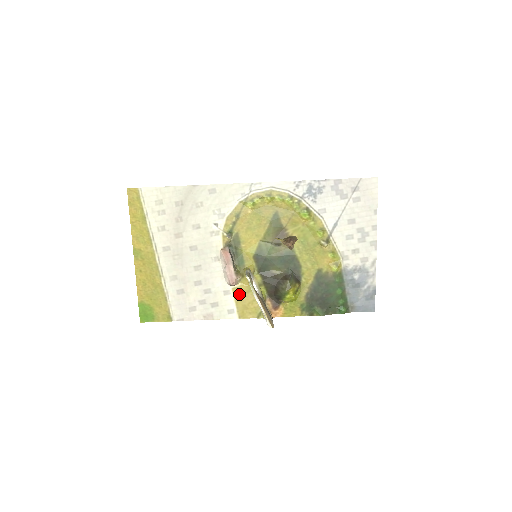
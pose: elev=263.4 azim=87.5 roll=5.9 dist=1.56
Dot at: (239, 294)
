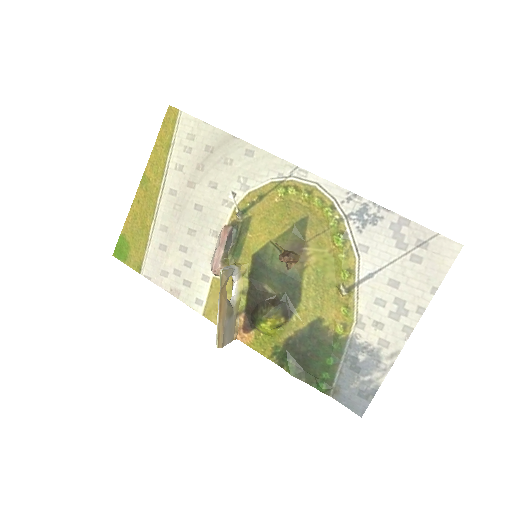
Dot at: (217, 288)
